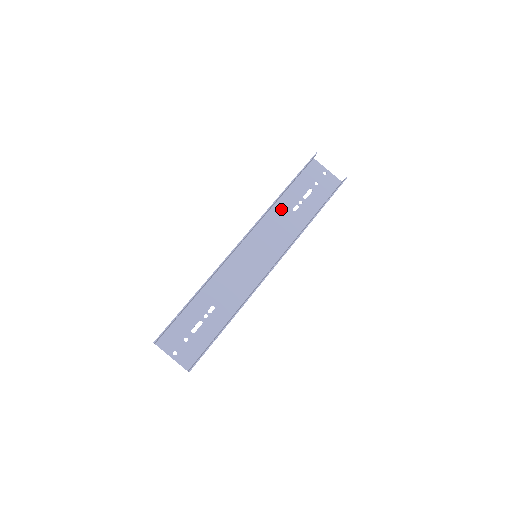
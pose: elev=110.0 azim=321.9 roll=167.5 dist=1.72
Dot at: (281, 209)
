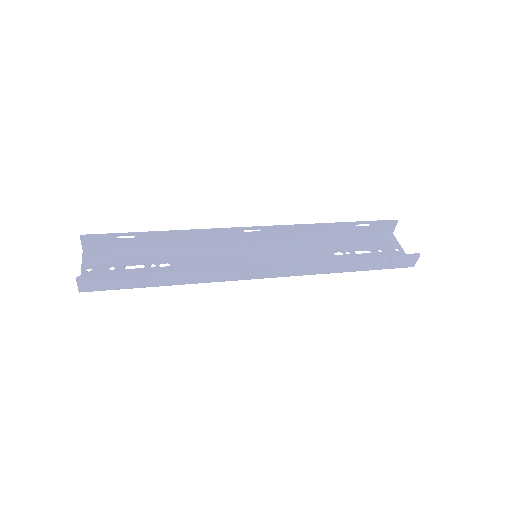
Dot at: (321, 244)
